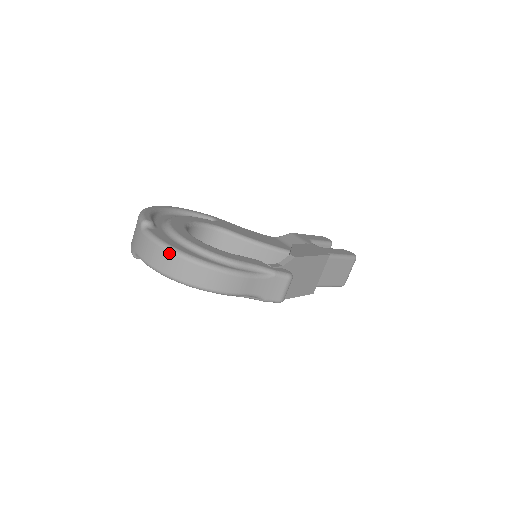
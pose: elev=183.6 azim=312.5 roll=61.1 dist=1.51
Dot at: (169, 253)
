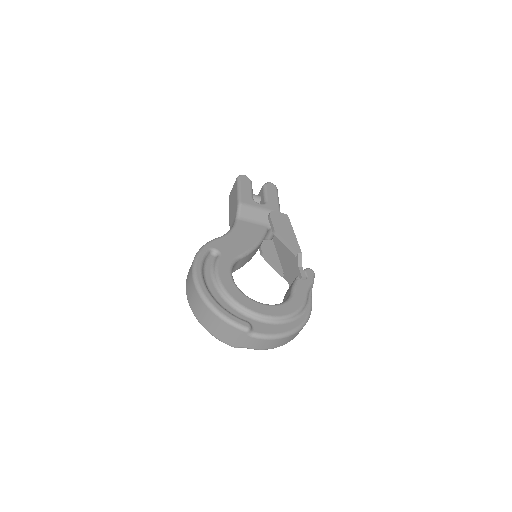
Dot at: (285, 338)
